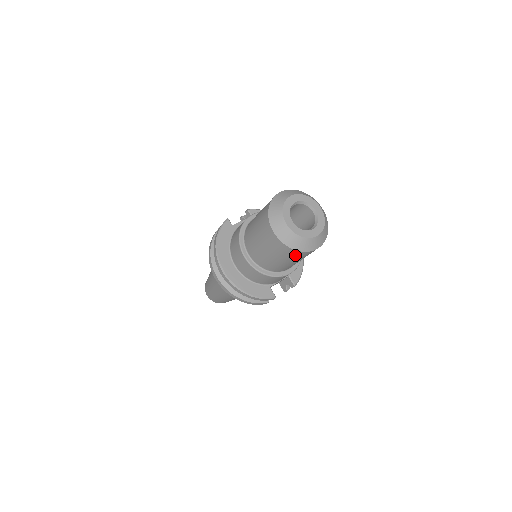
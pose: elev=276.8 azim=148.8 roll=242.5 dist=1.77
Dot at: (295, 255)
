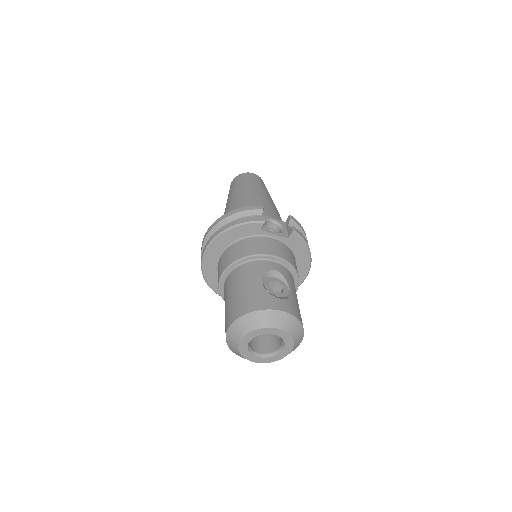
Dot at: occluded
